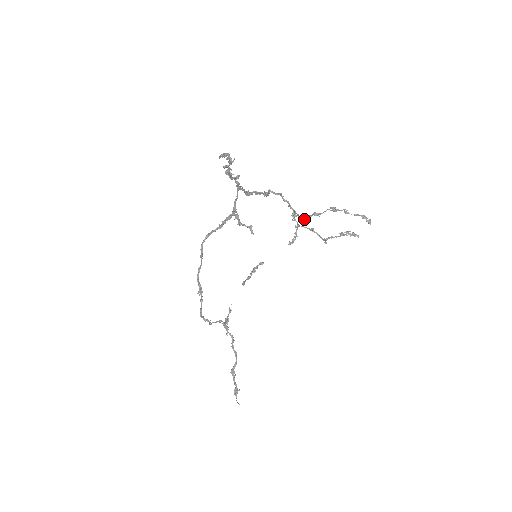
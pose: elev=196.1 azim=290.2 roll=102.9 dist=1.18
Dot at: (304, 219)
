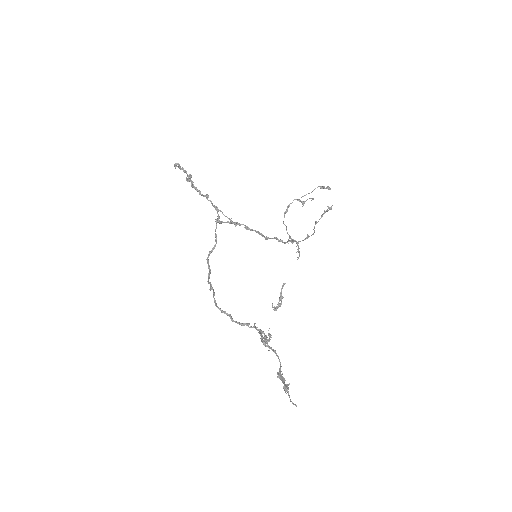
Dot at: occluded
